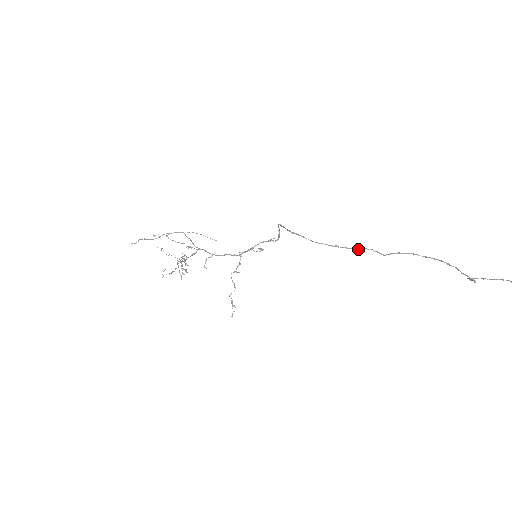
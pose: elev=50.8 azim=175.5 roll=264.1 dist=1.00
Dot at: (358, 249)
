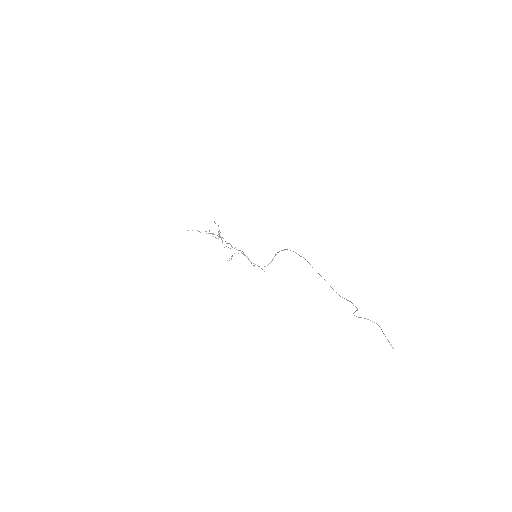
Dot at: occluded
